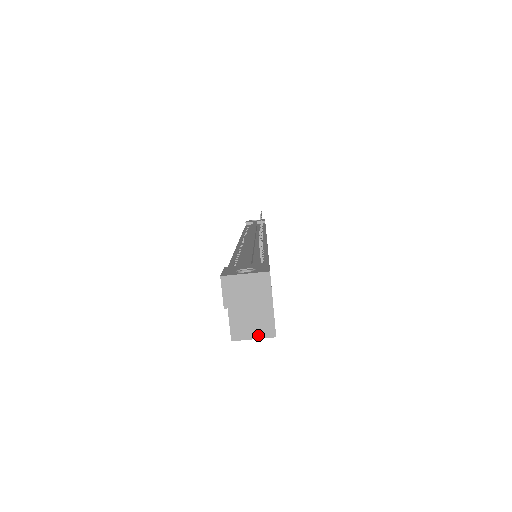
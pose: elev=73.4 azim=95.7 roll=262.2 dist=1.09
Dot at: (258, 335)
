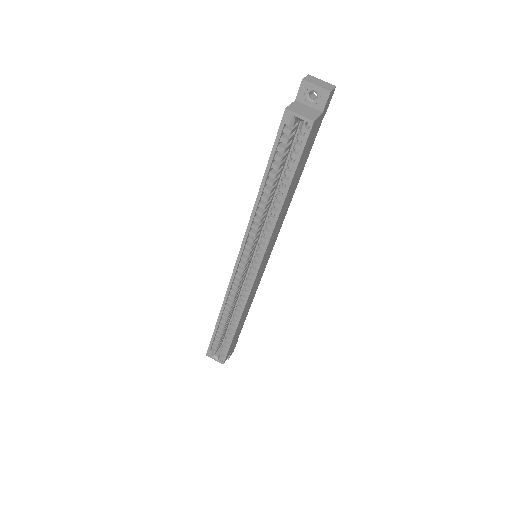
Dot at: (304, 115)
